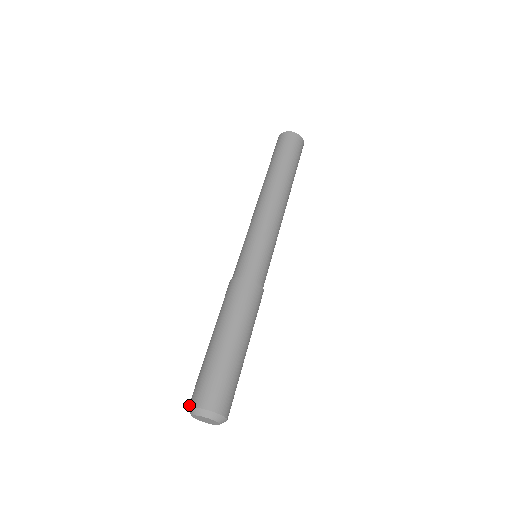
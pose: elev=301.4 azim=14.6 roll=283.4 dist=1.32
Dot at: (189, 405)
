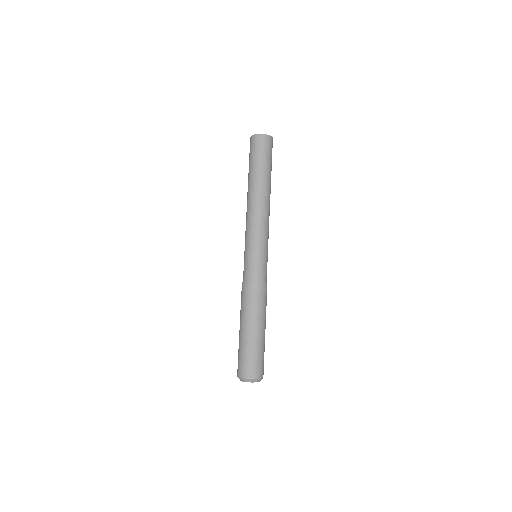
Dot at: occluded
